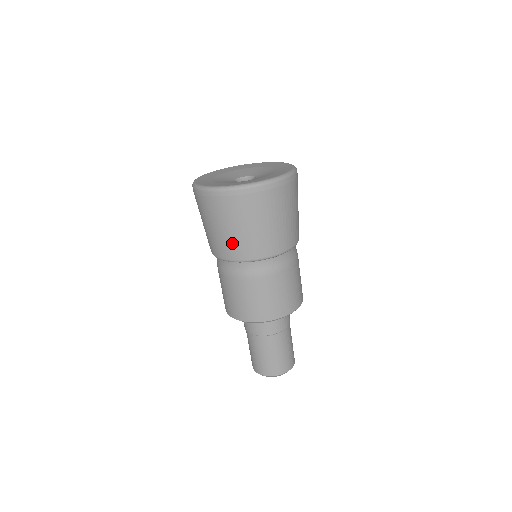
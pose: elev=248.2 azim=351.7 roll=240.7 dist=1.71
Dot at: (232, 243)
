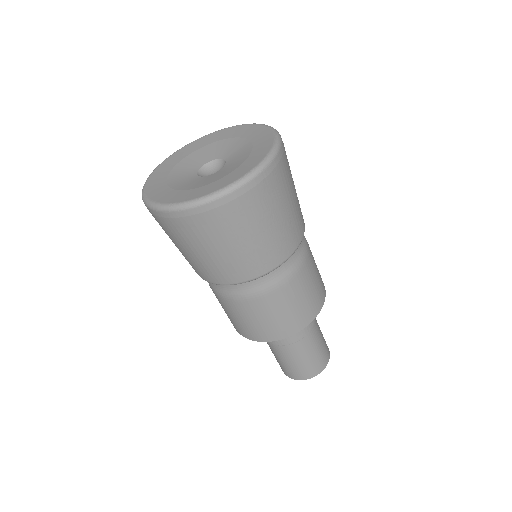
Dot at: (262, 251)
